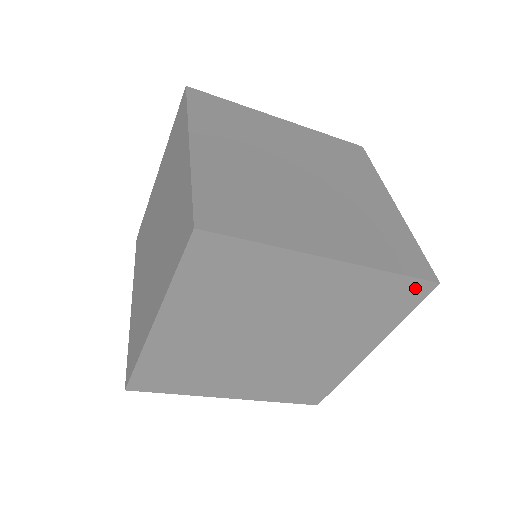
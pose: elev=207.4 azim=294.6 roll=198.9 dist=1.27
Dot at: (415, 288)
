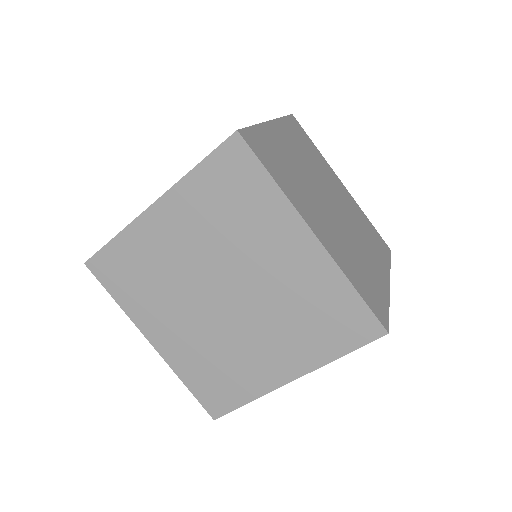
Dot at: (382, 242)
